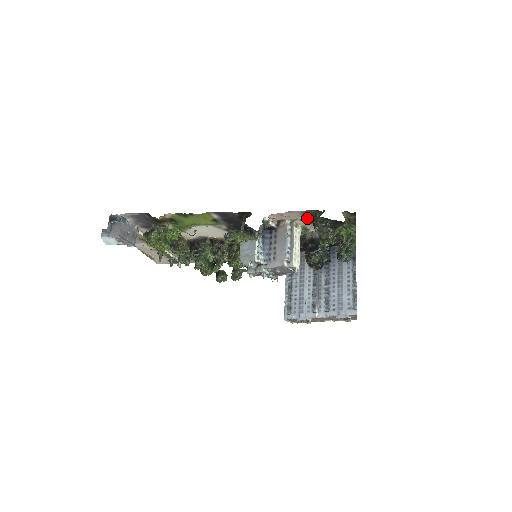
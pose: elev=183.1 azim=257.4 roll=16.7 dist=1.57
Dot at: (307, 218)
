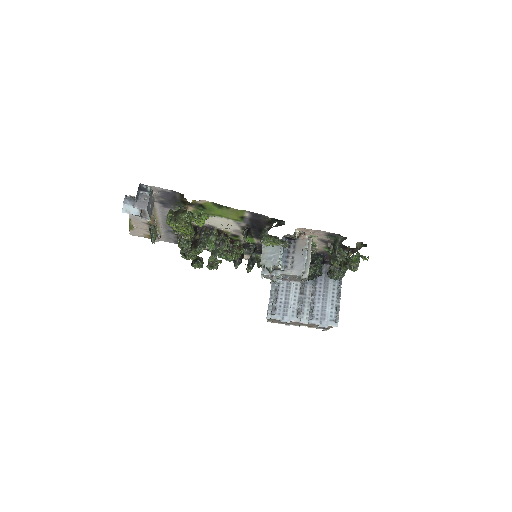
Dot at: (325, 238)
